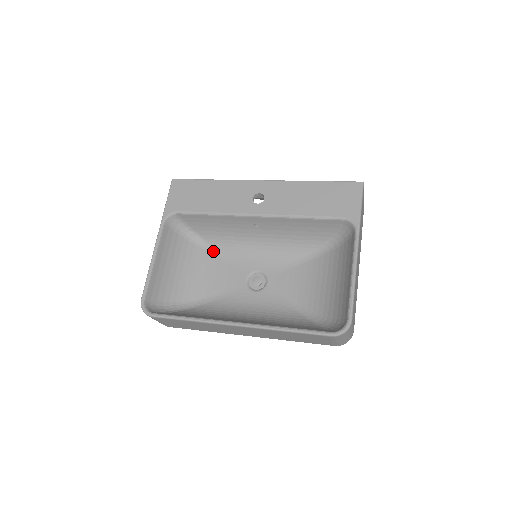
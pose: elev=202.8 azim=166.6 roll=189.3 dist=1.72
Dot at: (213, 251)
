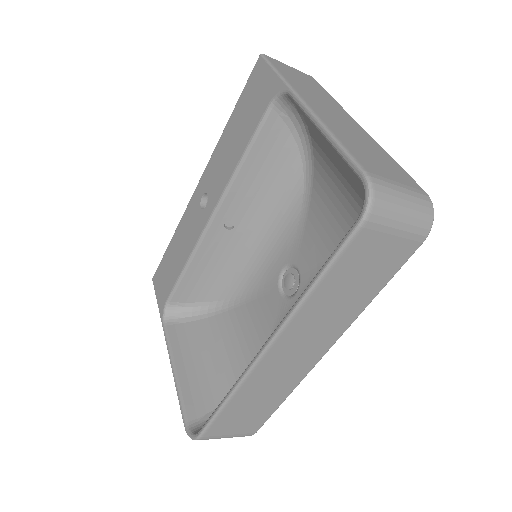
Dot at: (235, 303)
